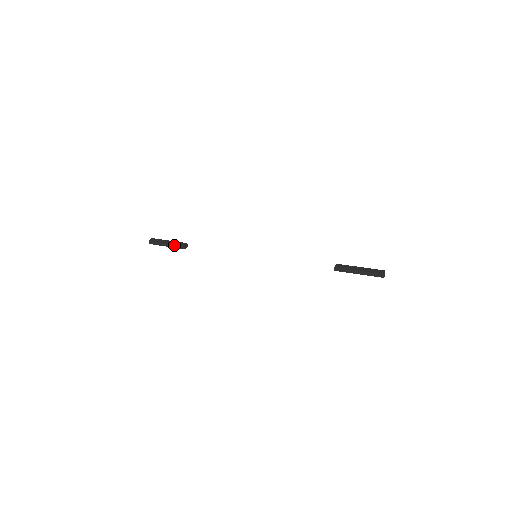
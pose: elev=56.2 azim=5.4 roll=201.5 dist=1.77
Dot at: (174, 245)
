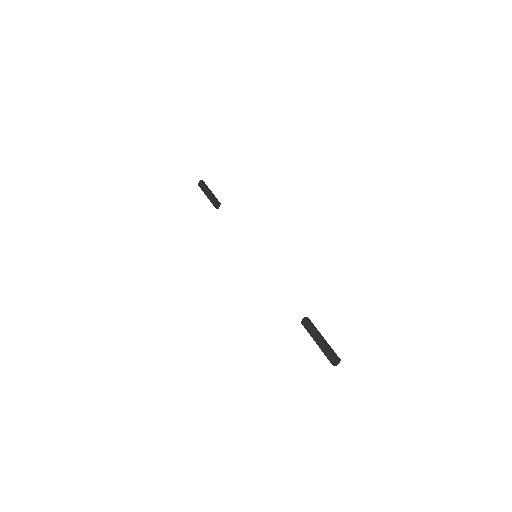
Dot at: (211, 201)
